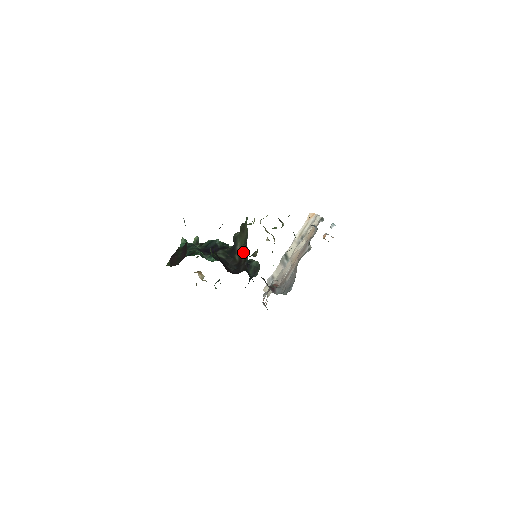
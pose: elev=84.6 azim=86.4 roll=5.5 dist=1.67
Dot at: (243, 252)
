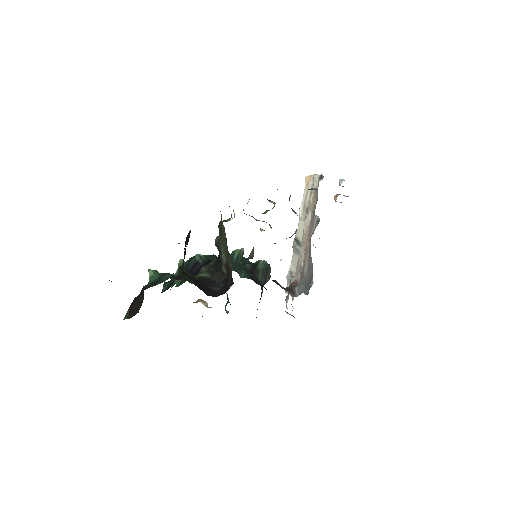
Dot at: occluded
